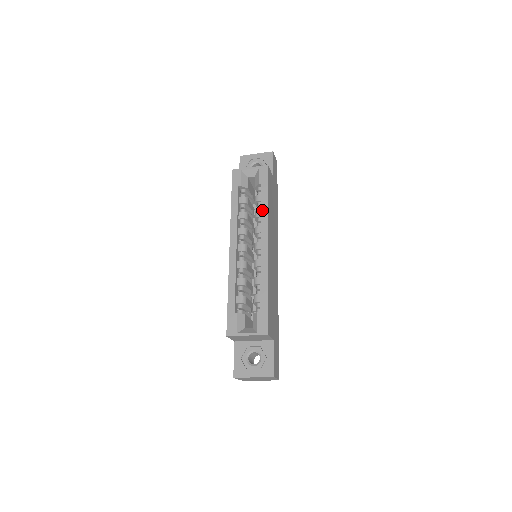
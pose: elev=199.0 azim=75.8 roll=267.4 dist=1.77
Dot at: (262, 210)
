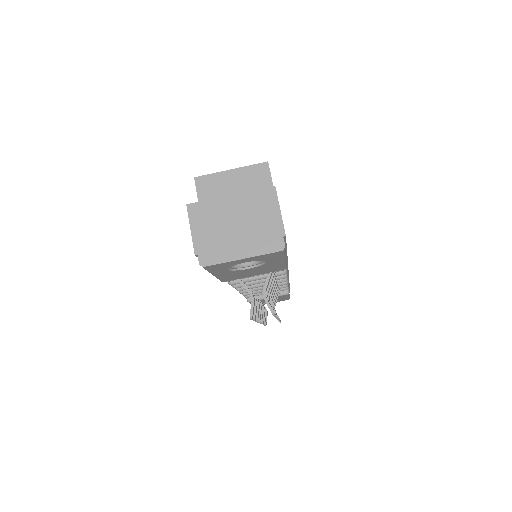
Dot at: occluded
